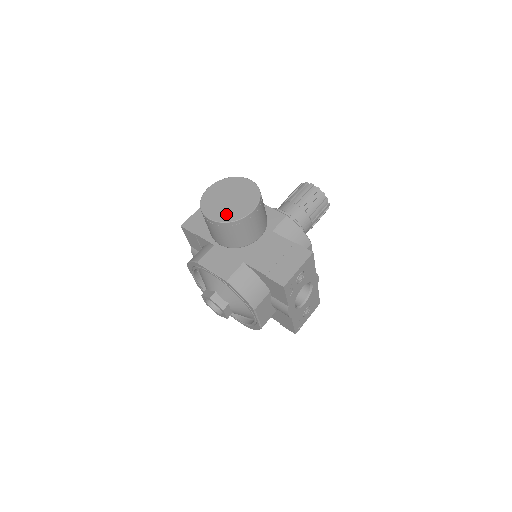
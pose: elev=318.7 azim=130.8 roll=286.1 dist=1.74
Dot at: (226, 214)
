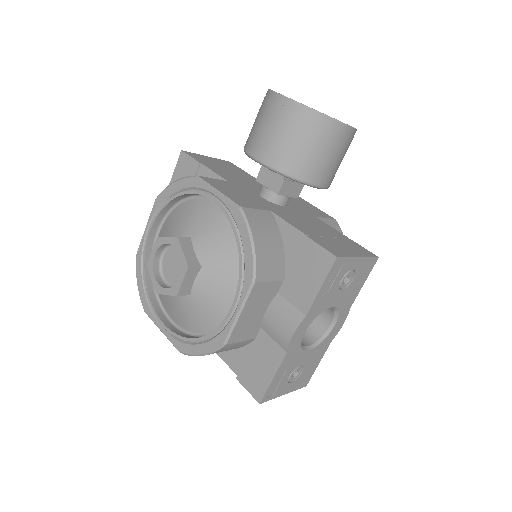
Dot at: occluded
